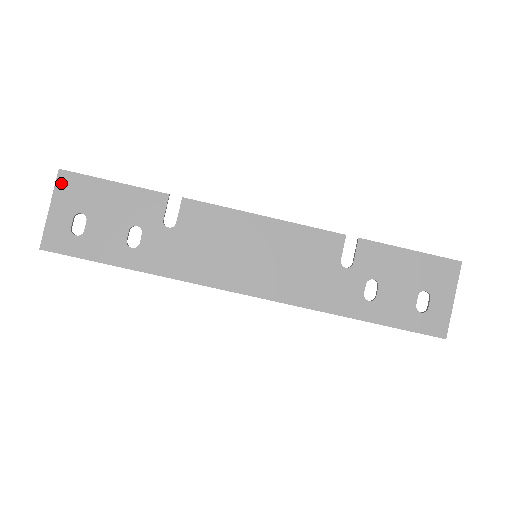
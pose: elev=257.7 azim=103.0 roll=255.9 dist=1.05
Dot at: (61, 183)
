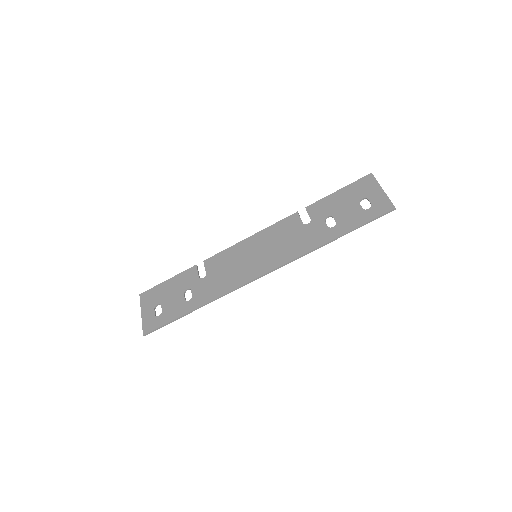
Dot at: (143, 299)
